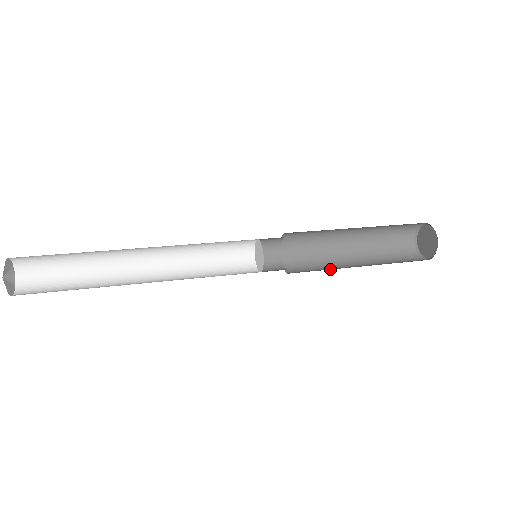
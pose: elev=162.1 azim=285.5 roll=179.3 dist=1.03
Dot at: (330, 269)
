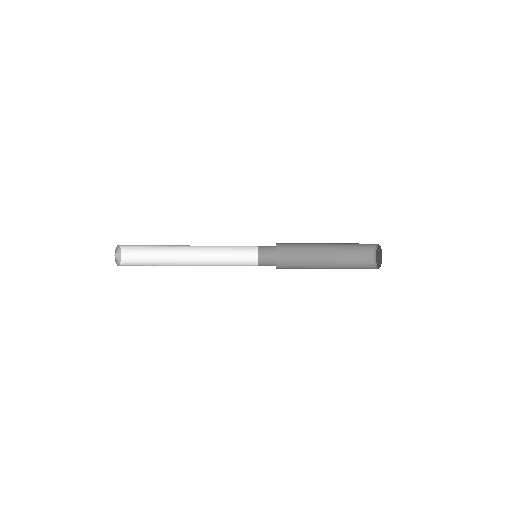
Dot at: (304, 266)
